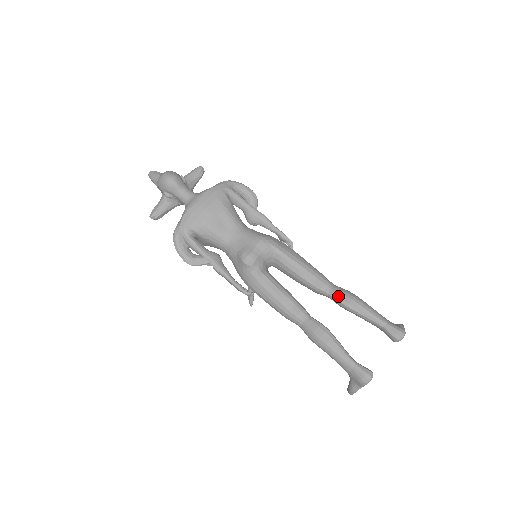
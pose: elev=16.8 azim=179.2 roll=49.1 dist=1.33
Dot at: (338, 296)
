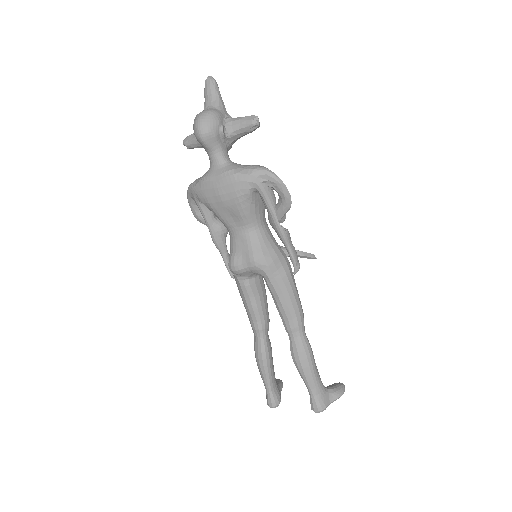
Dot at: (293, 348)
